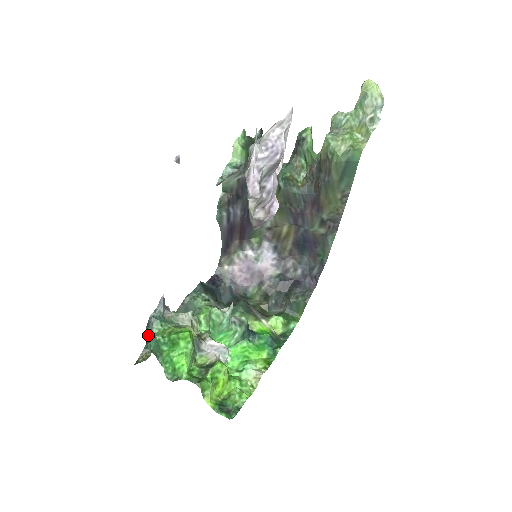
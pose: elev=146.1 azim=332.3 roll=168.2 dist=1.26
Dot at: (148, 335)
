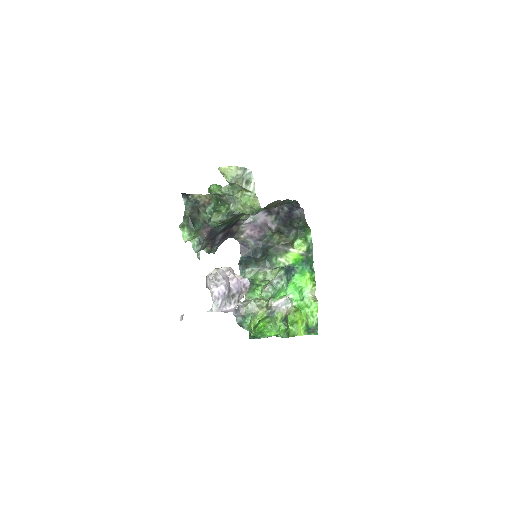
Dot at: occluded
